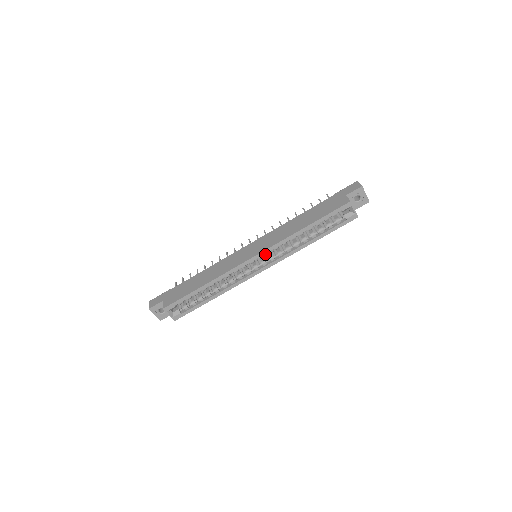
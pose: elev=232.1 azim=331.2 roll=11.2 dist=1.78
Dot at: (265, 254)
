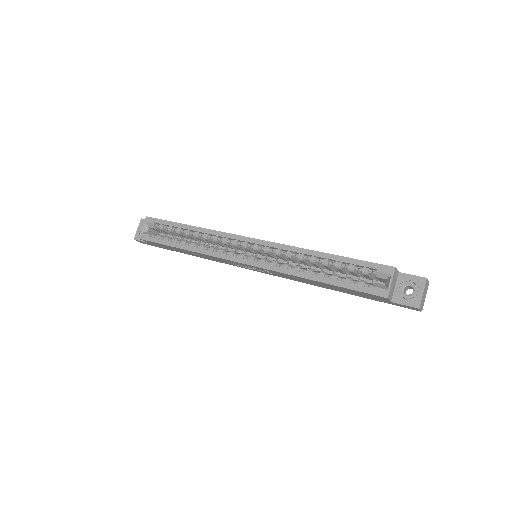
Dot at: occluded
